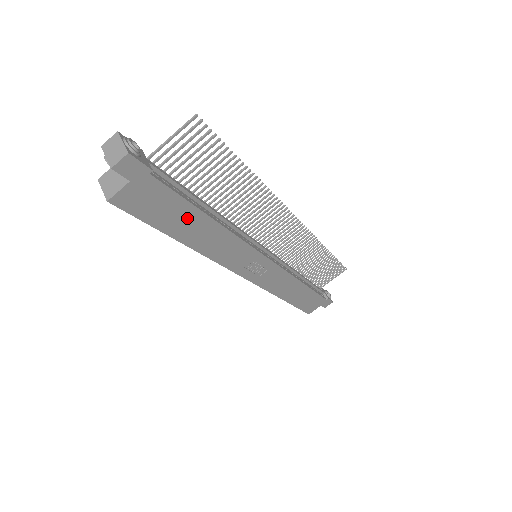
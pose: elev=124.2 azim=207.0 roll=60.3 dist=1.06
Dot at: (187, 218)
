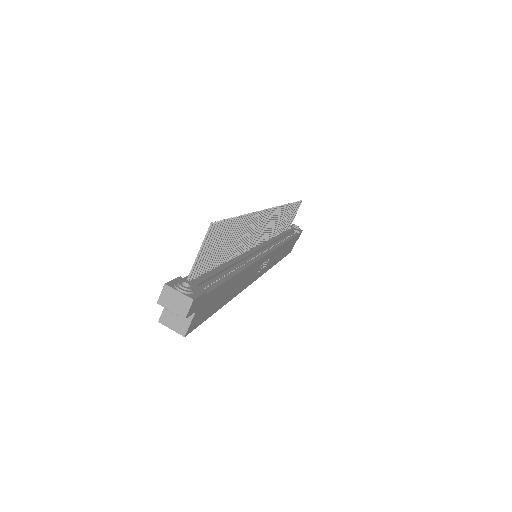
Dot at: (226, 290)
